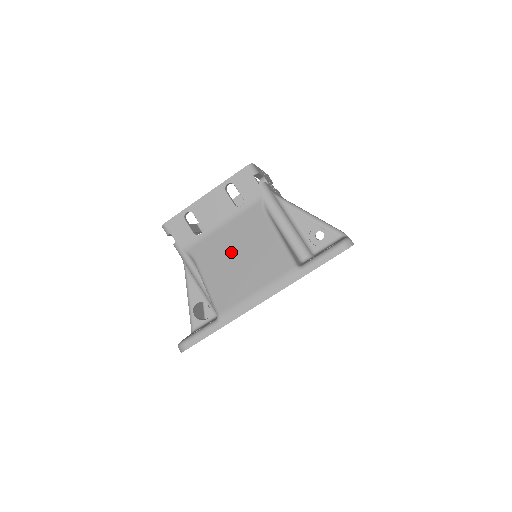
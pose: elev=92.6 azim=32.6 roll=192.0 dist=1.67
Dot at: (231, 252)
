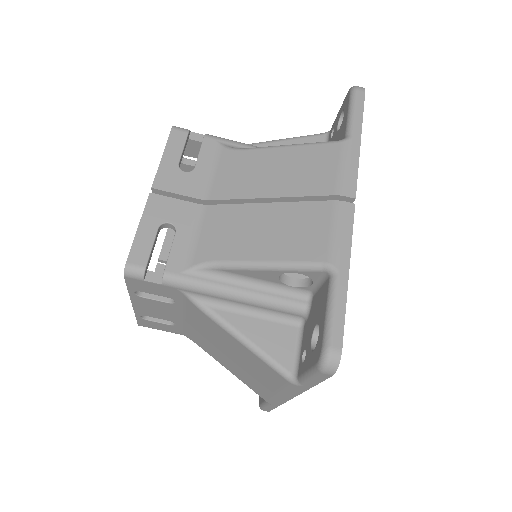
Dot at: (217, 348)
